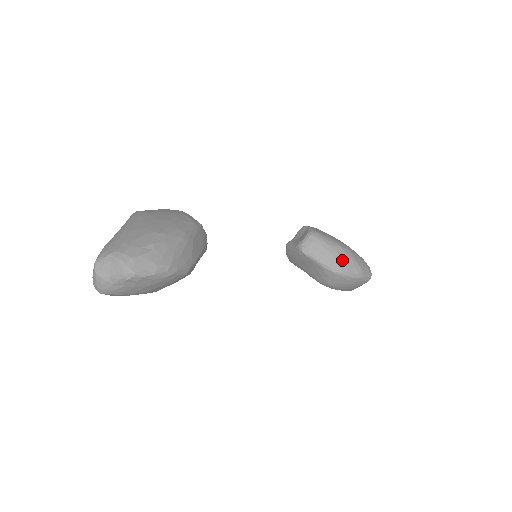
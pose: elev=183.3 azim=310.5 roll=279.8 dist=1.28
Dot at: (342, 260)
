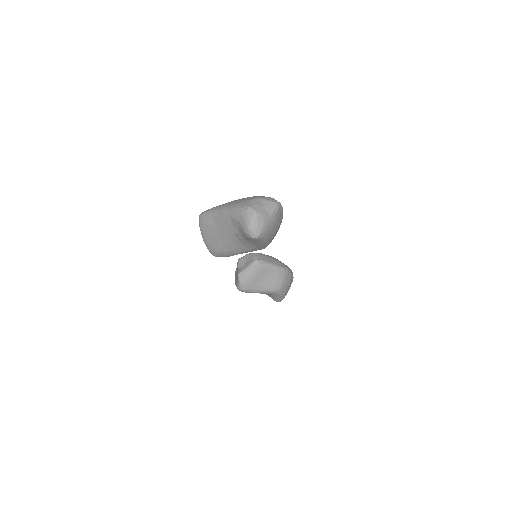
Dot at: (281, 262)
